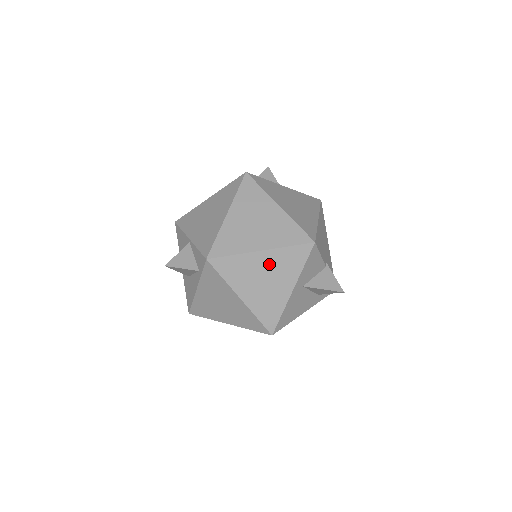
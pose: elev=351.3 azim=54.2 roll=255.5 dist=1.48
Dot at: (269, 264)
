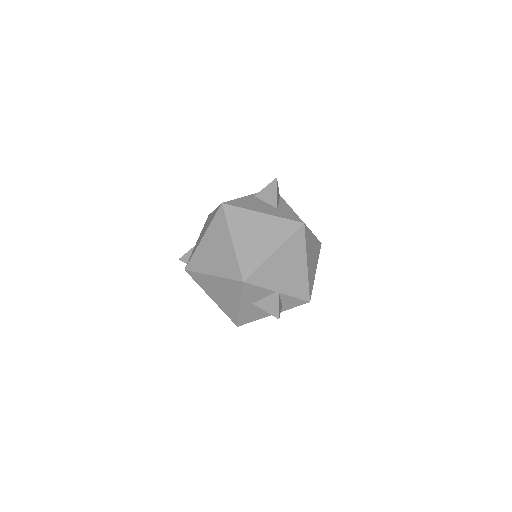
Dot at: (220, 285)
